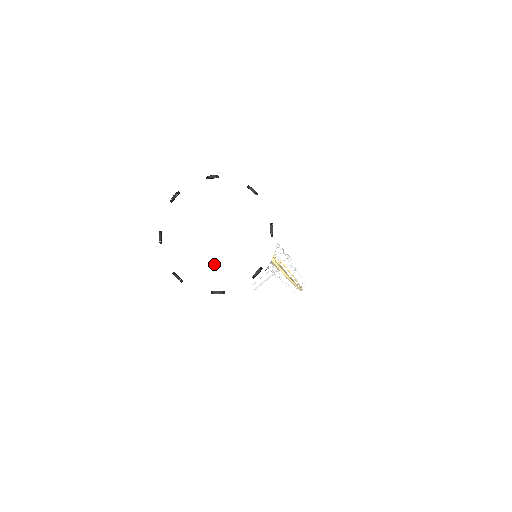
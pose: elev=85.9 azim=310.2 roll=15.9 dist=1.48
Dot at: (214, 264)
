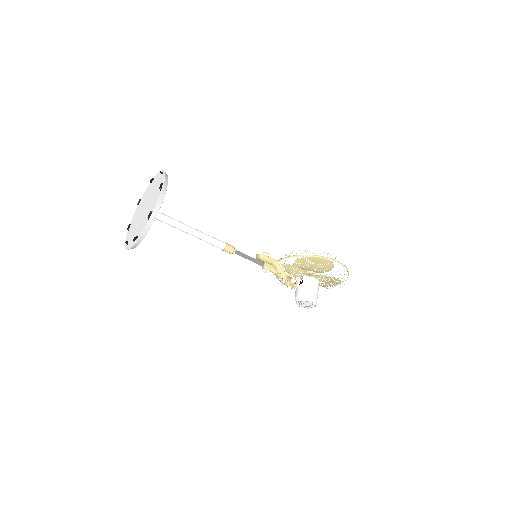
Dot at: (147, 213)
